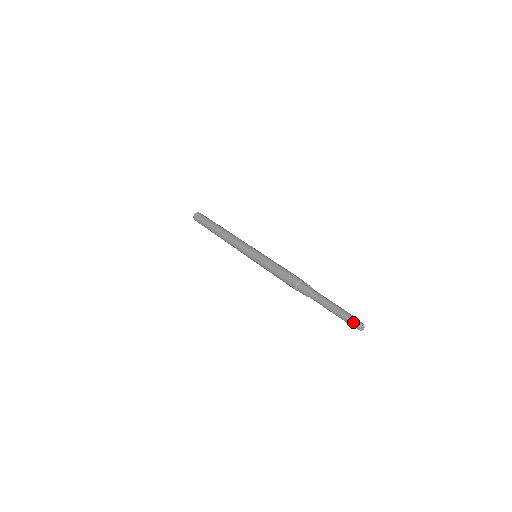
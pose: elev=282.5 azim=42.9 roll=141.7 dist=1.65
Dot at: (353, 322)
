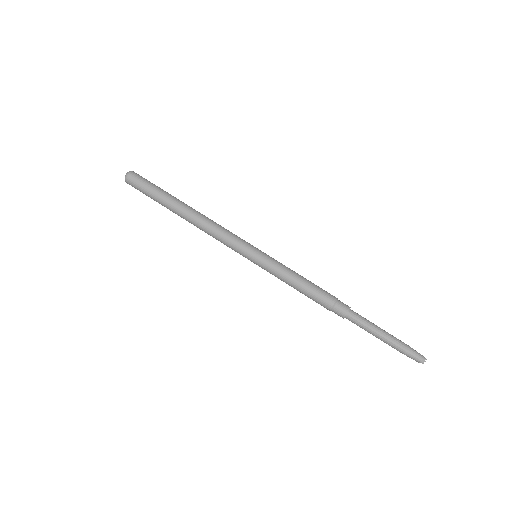
Dot at: (415, 357)
